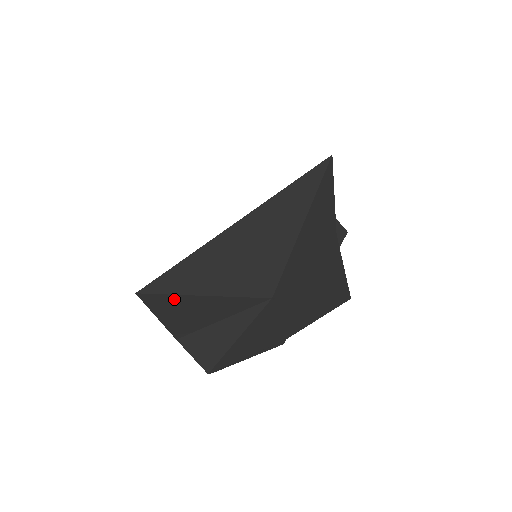
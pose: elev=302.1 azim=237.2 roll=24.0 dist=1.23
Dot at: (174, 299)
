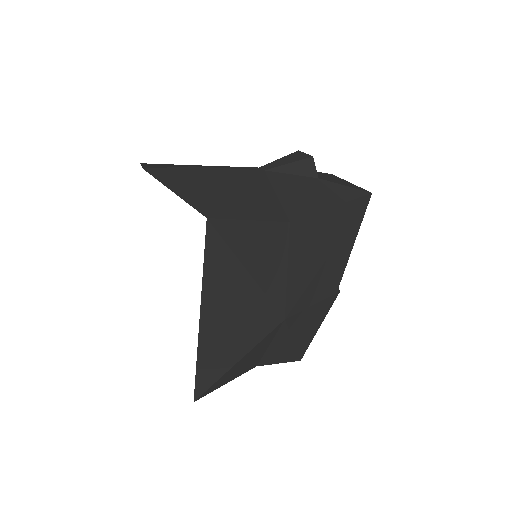
Dot at: (220, 380)
